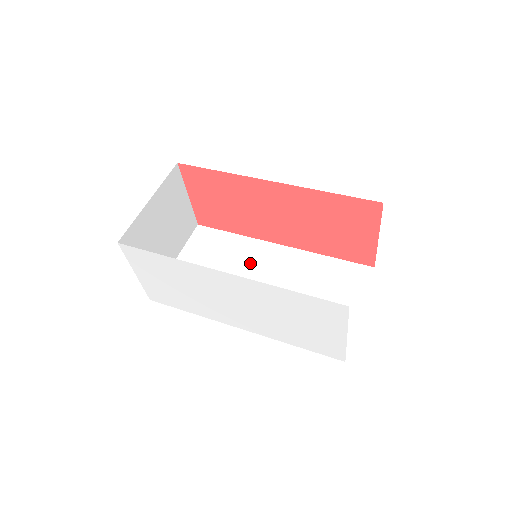
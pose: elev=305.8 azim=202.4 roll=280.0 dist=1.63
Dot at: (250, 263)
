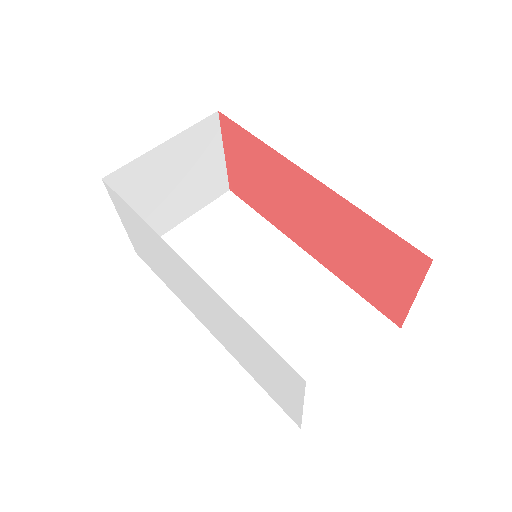
Dot at: (260, 258)
